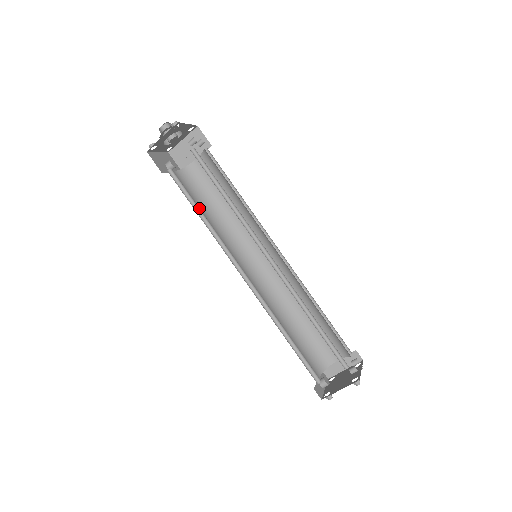
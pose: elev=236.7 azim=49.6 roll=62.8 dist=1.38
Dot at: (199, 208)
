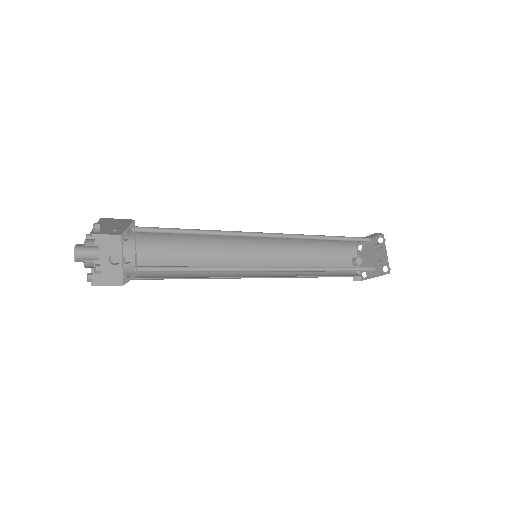
Dot at: (175, 262)
